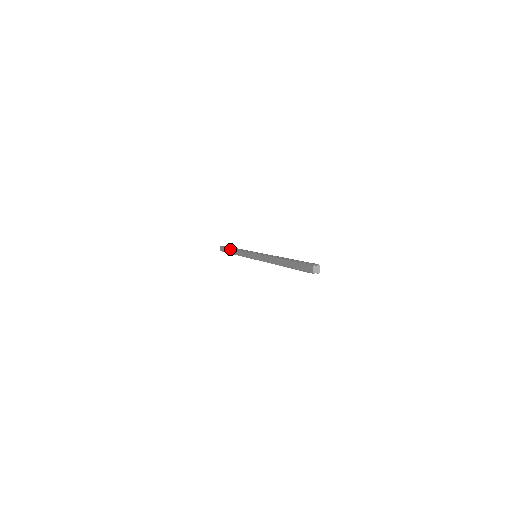
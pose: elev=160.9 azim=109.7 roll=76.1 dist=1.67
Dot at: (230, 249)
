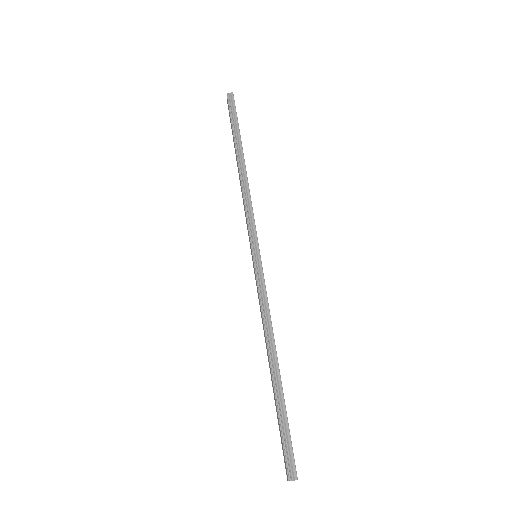
Dot at: occluded
